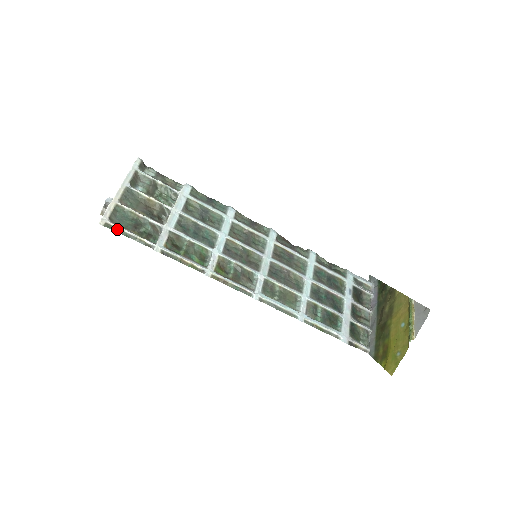
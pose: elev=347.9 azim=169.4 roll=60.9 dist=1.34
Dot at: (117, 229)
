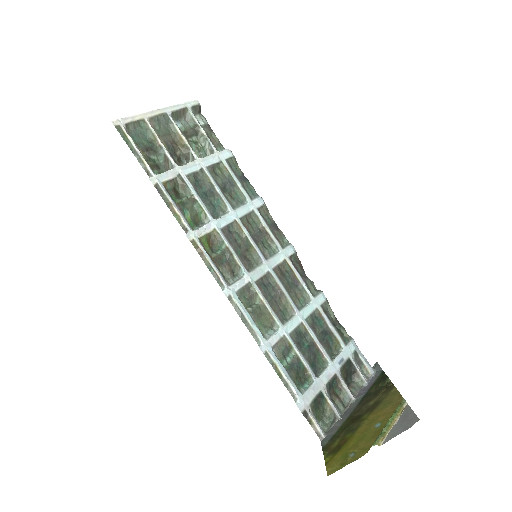
Dot at: (126, 138)
